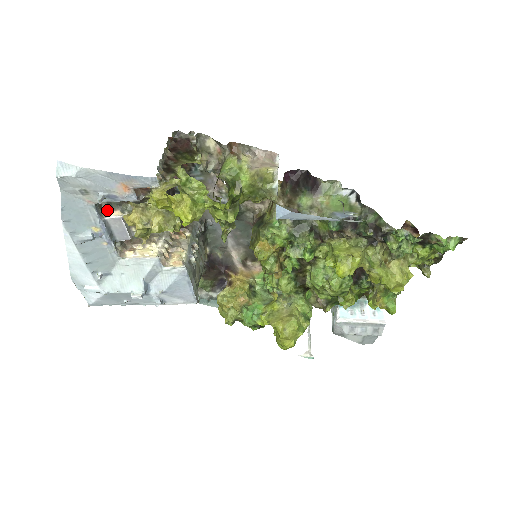
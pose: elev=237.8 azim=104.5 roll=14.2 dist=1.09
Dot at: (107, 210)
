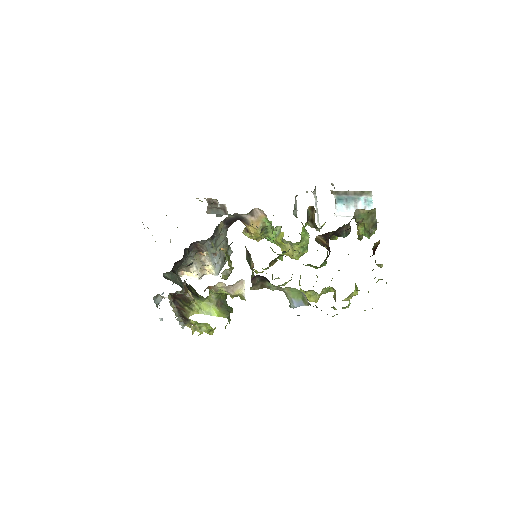
Dot at: (162, 297)
